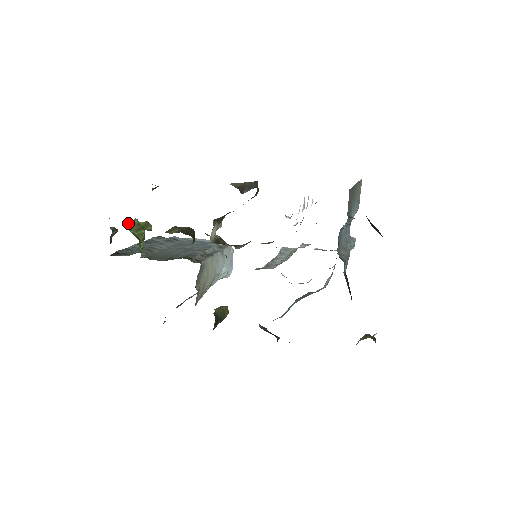
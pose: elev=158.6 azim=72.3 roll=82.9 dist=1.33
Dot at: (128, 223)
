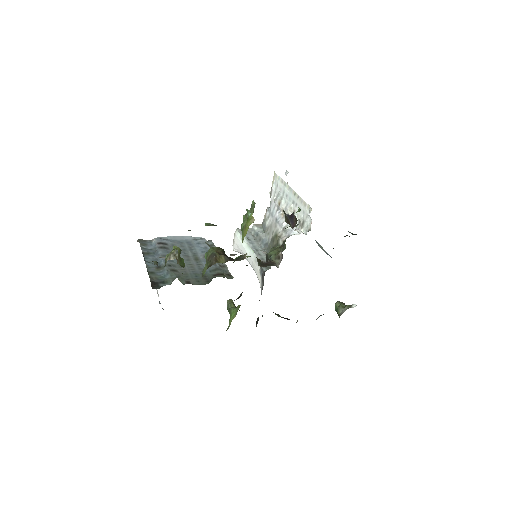
Dot at: (175, 257)
